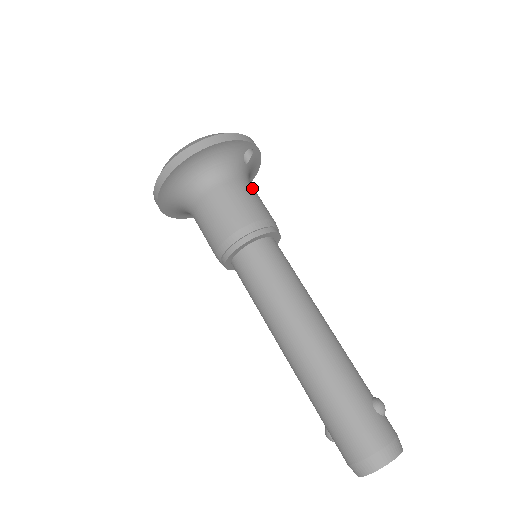
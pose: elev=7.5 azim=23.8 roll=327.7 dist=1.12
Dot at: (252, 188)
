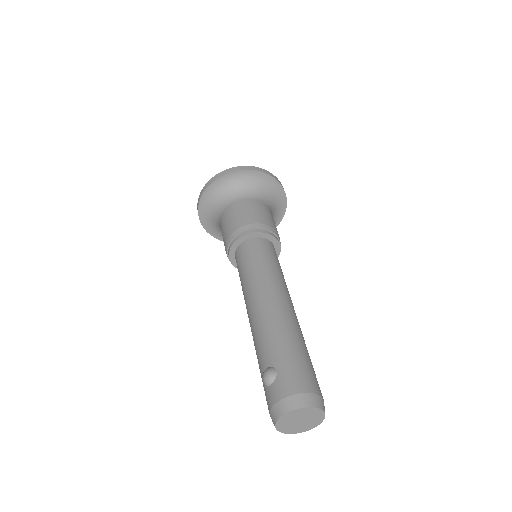
Dot at: occluded
